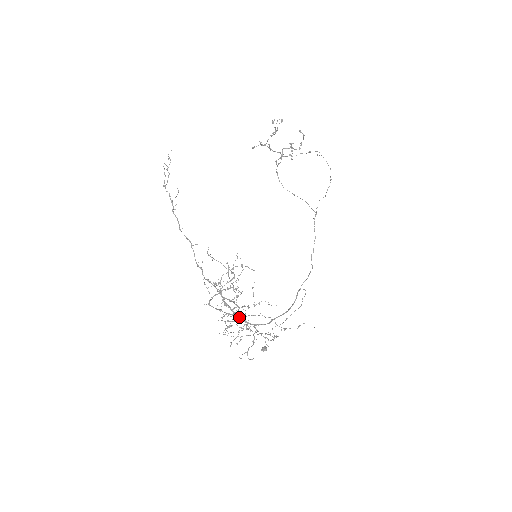
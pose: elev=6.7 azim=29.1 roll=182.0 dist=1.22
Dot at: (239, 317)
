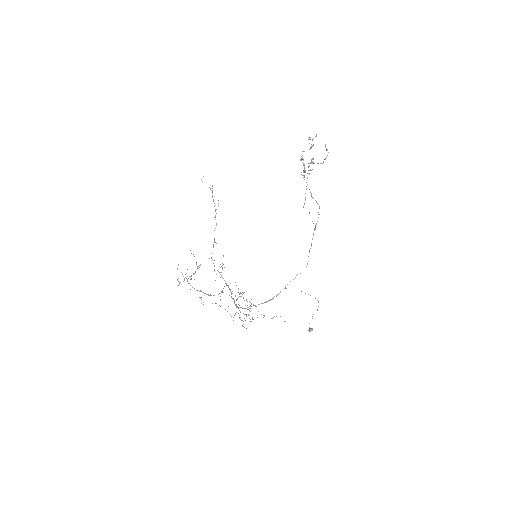
Dot at: (233, 299)
